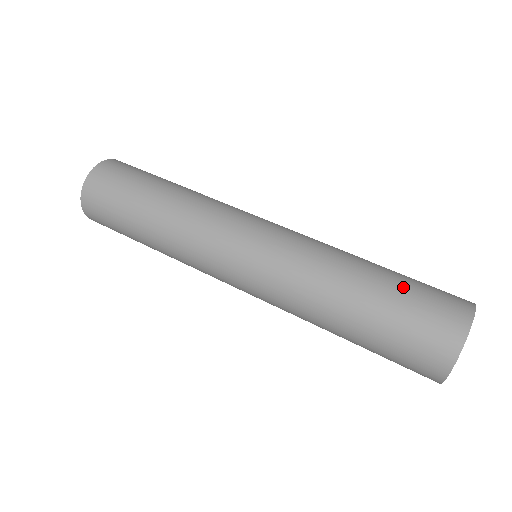
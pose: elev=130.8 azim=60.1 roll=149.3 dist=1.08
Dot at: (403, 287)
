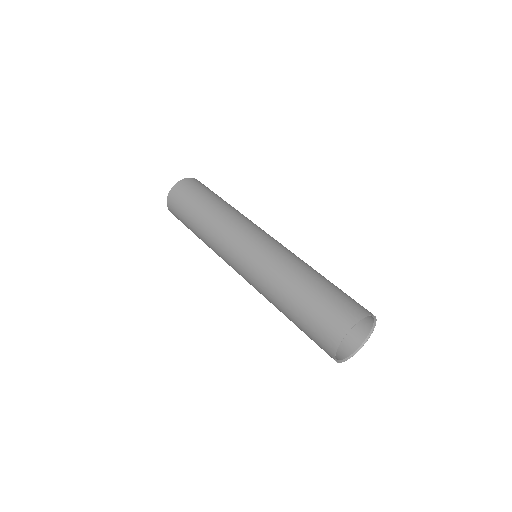
Dot at: (316, 300)
